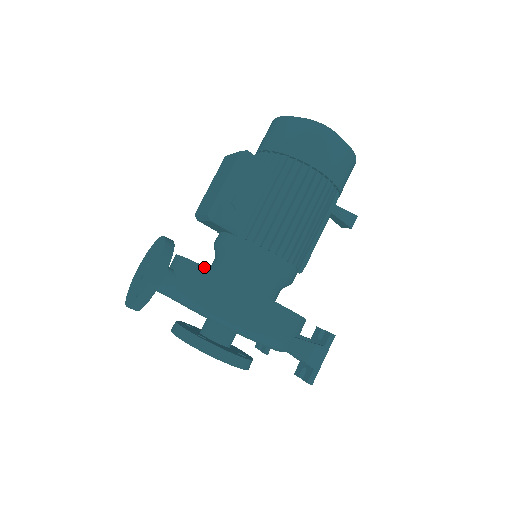
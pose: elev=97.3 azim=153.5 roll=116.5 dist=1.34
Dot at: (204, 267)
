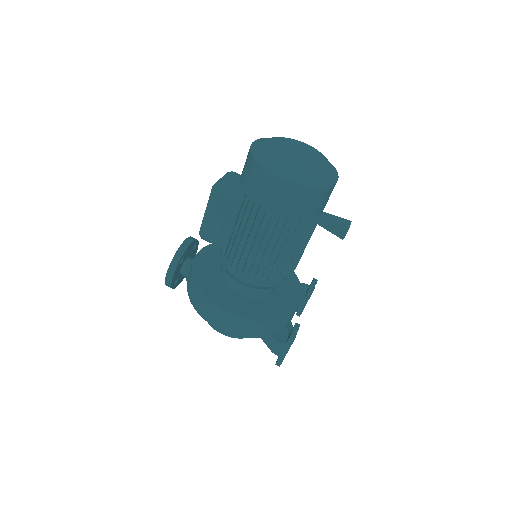
Dot at: (192, 276)
